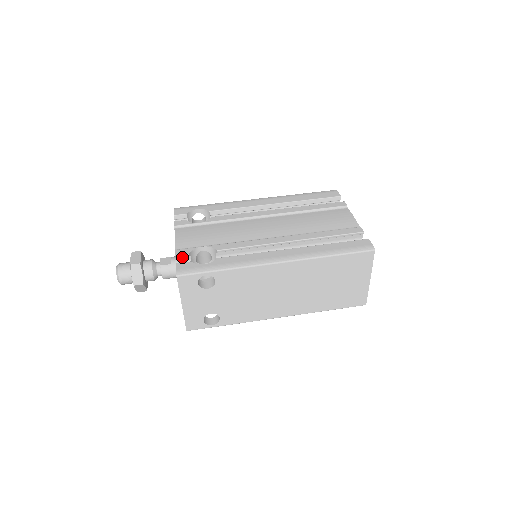
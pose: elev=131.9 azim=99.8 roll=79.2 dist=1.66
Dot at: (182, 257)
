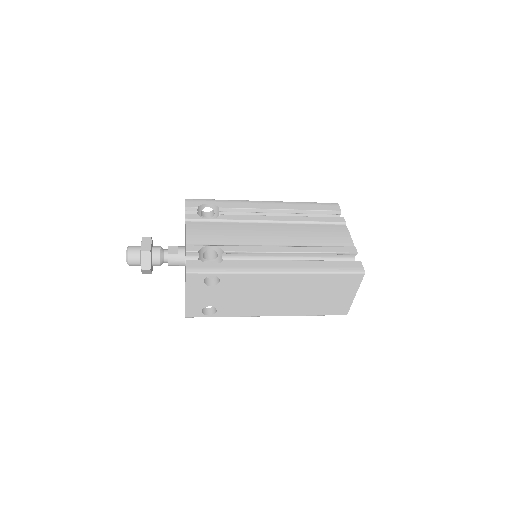
Dot at: (191, 253)
